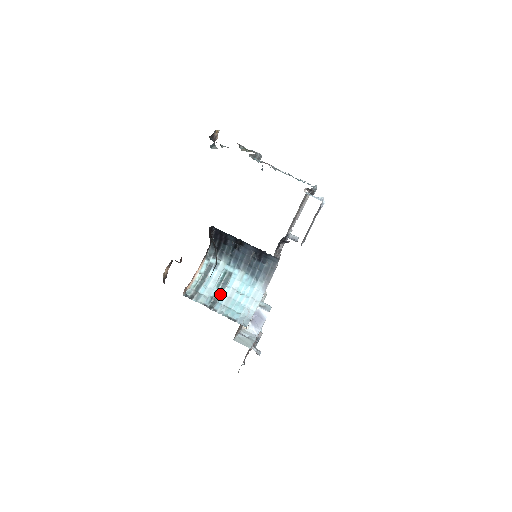
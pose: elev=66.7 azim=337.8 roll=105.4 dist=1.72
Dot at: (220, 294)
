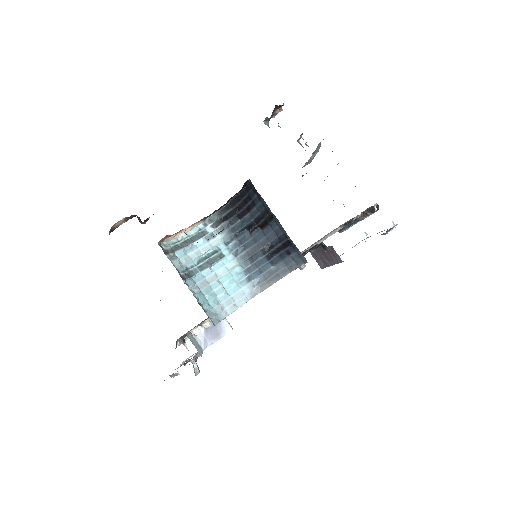
Dot at: (198, 271)
